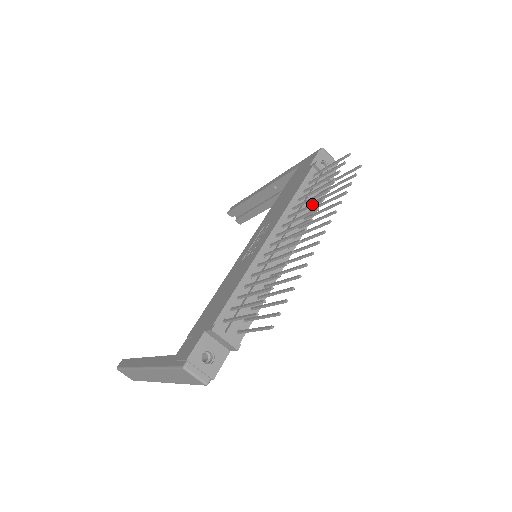
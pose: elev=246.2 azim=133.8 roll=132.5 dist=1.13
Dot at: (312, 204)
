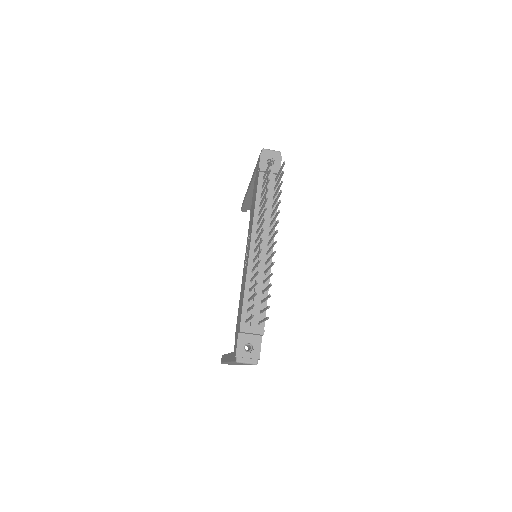
Dot at: (262, 213)
